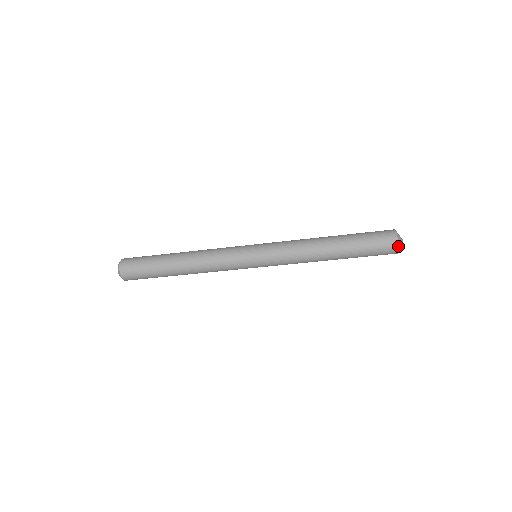
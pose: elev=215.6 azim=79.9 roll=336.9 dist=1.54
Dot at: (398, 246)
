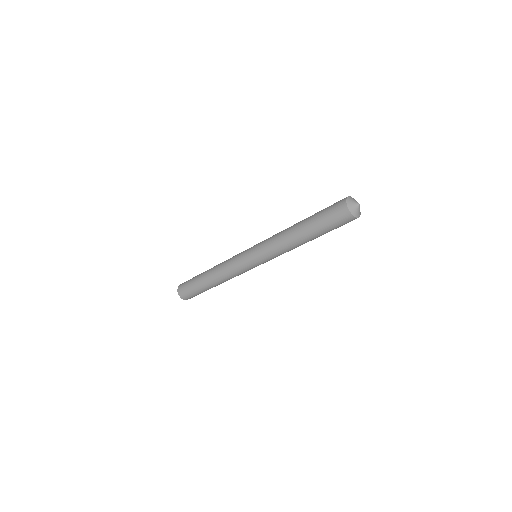
Dot at: (355, 217)
